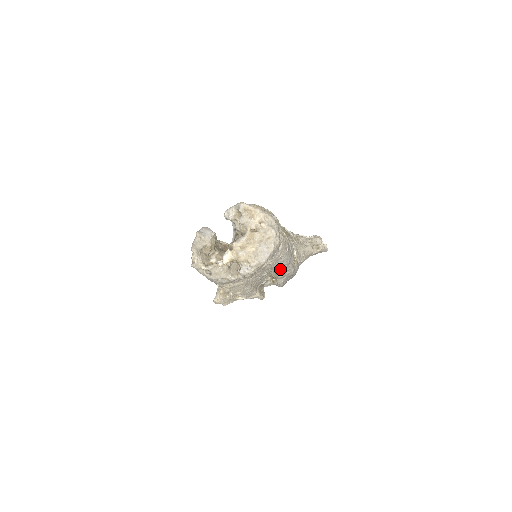
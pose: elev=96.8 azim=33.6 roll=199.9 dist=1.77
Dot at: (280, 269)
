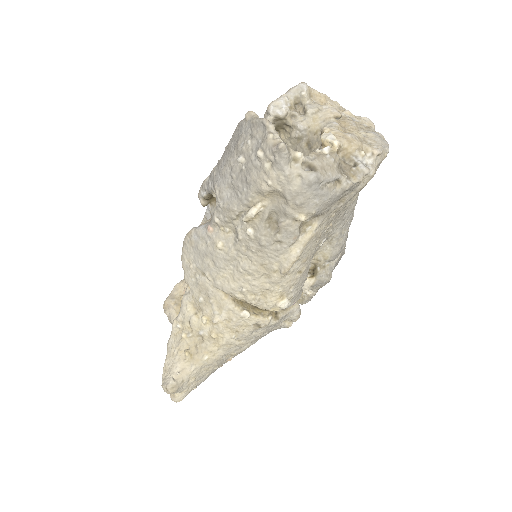
Dot at: (343, 229)
